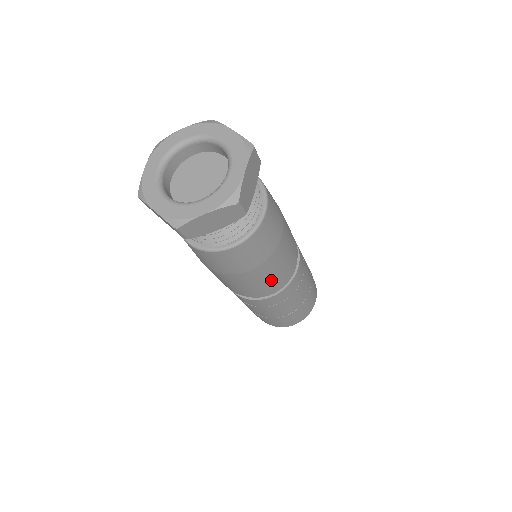
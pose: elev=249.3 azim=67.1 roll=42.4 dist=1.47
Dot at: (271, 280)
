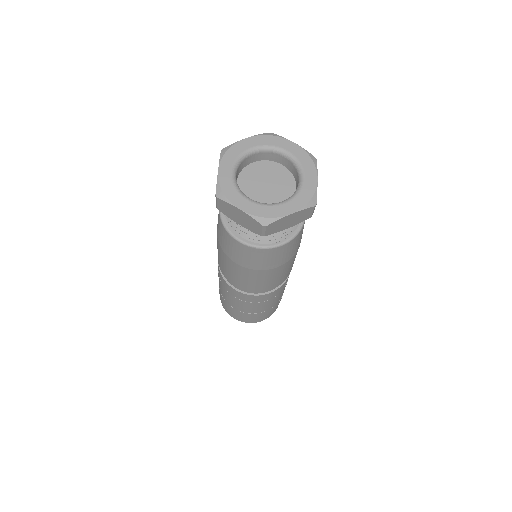
Dot at: (283, 276)
